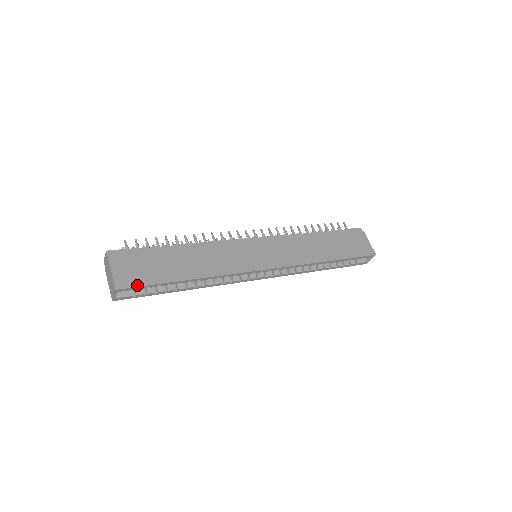
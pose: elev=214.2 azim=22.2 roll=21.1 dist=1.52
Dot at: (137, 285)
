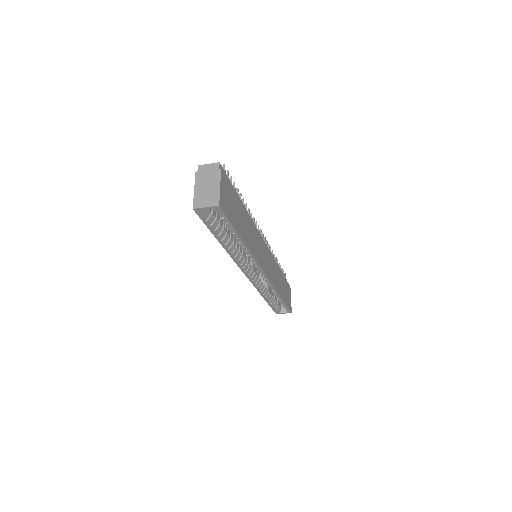
Dot at: (227, 215)
